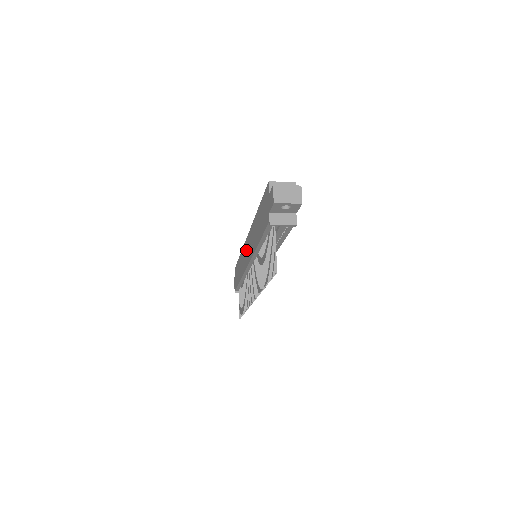
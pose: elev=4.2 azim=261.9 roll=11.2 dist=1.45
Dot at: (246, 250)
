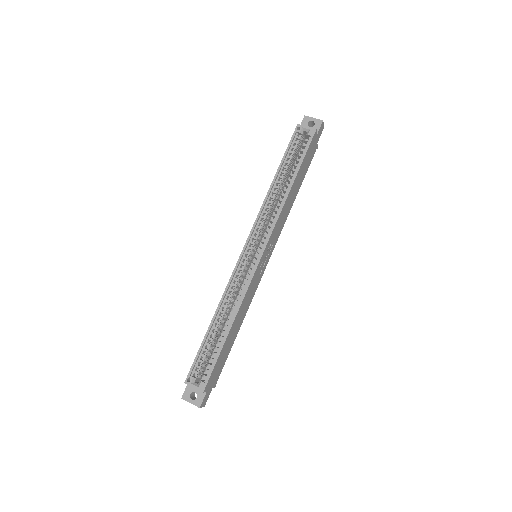
Dot at: occluded
